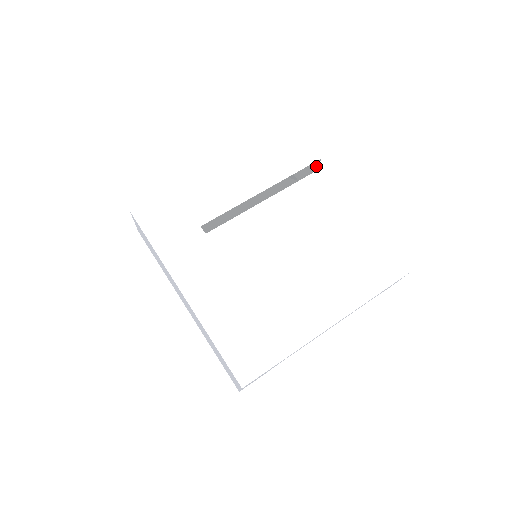
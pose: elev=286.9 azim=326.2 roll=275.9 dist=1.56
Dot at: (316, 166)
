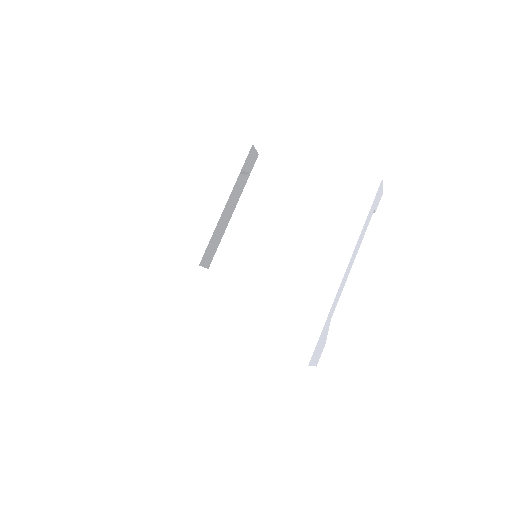
Dot at: (254, 152)
